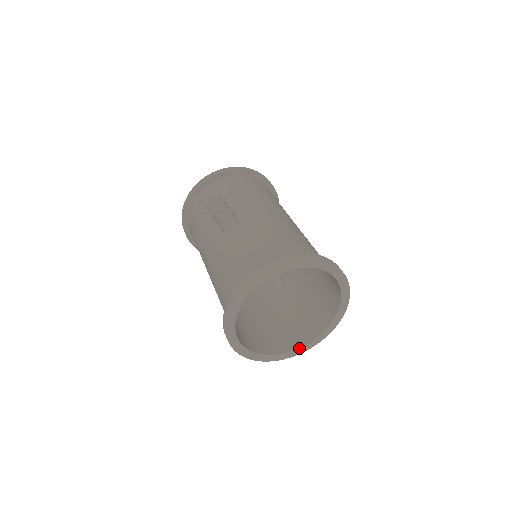
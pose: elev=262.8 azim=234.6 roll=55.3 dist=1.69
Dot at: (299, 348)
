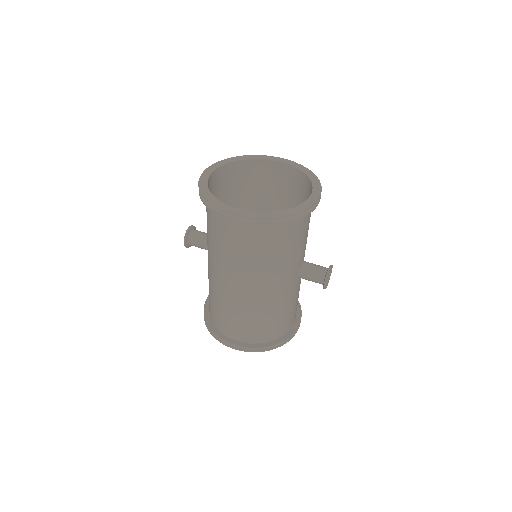
Dot at: (304, 203)
